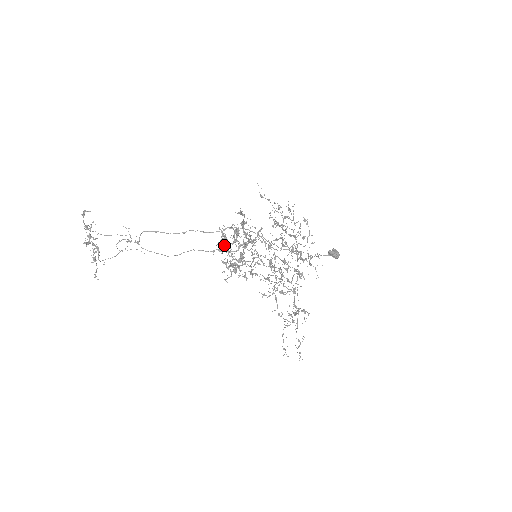
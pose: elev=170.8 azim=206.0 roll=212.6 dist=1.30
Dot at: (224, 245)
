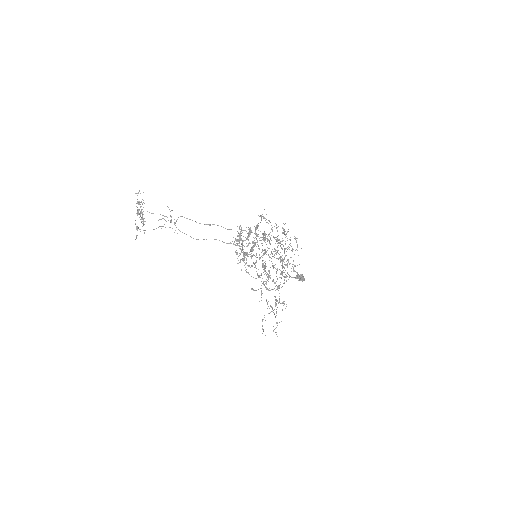
Dot at: (238, 240)
